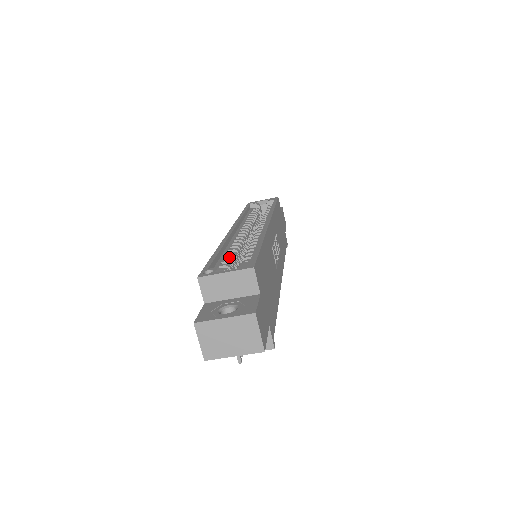
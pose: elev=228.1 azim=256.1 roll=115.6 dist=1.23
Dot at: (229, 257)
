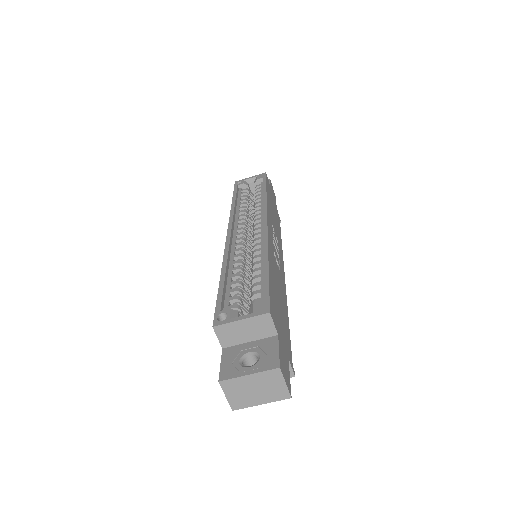
Dot at: (236, 283)
